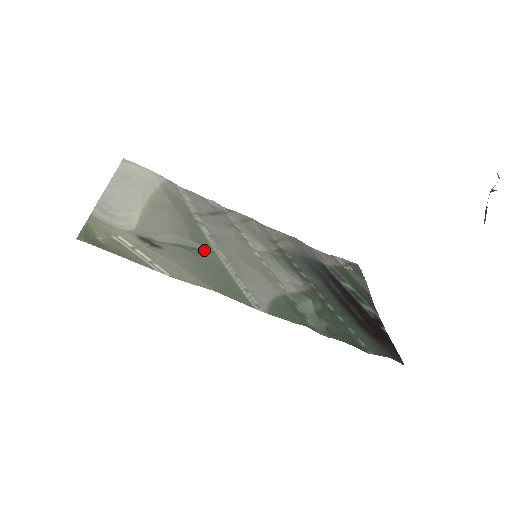
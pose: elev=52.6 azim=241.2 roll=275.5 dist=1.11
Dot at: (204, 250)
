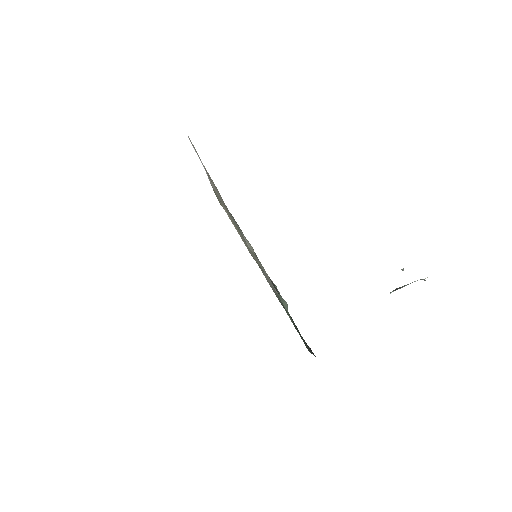
Dot at: occluded
